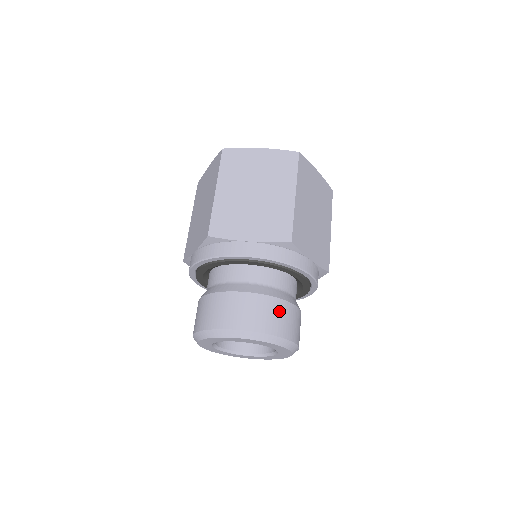
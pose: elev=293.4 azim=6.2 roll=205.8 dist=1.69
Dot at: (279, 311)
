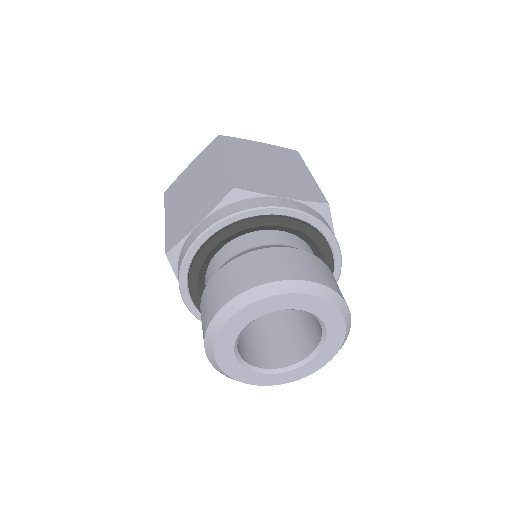
Dot at: (331, 275)
